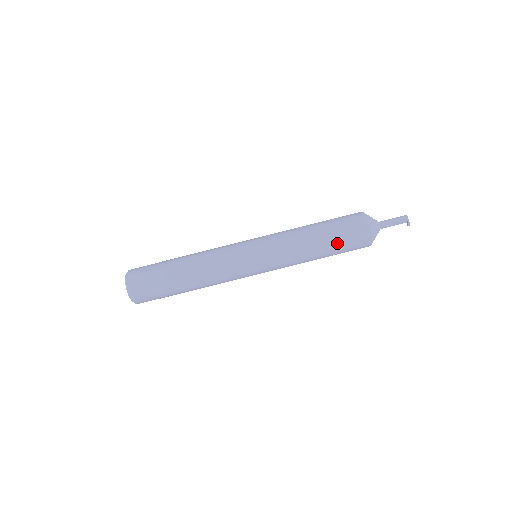
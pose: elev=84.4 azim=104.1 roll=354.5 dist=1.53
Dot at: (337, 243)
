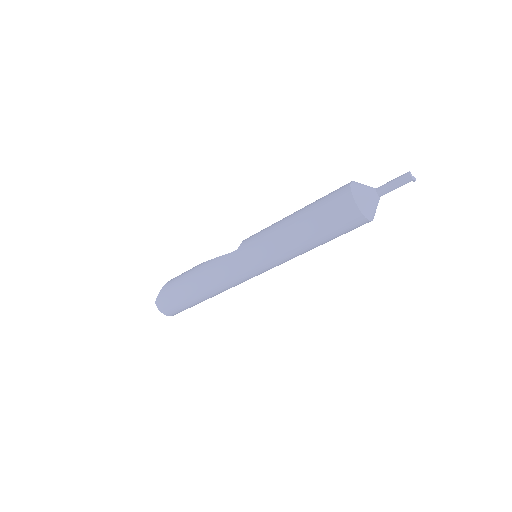
Dot at: occluded
